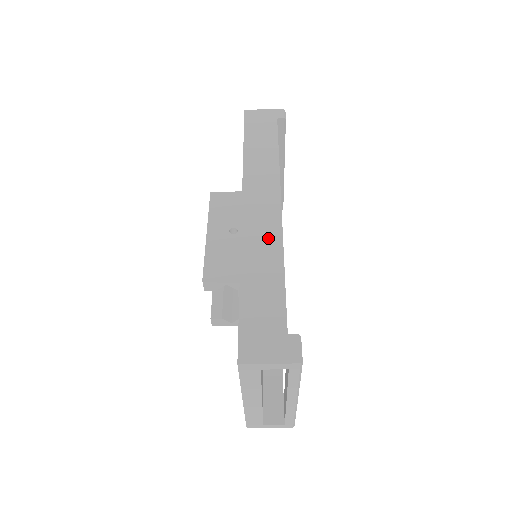
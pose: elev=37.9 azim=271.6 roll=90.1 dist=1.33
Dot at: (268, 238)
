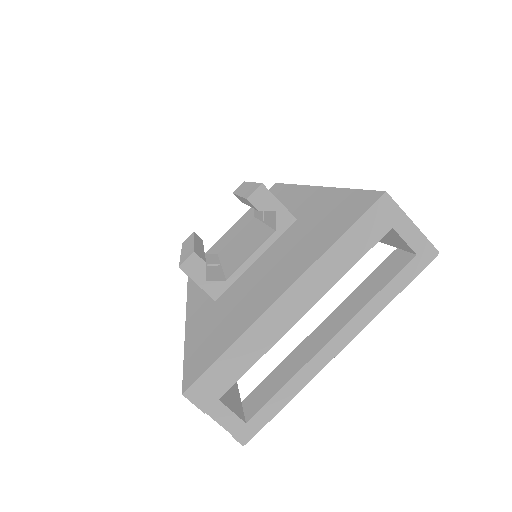
Dot at: occluded
